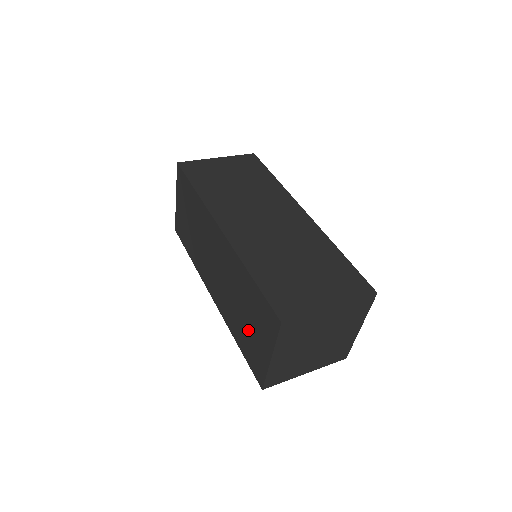
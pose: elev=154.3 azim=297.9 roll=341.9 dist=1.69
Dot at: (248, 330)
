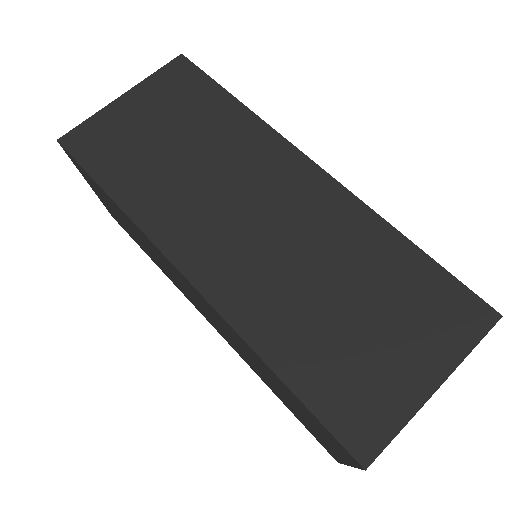
Dot at: (292, 407)
